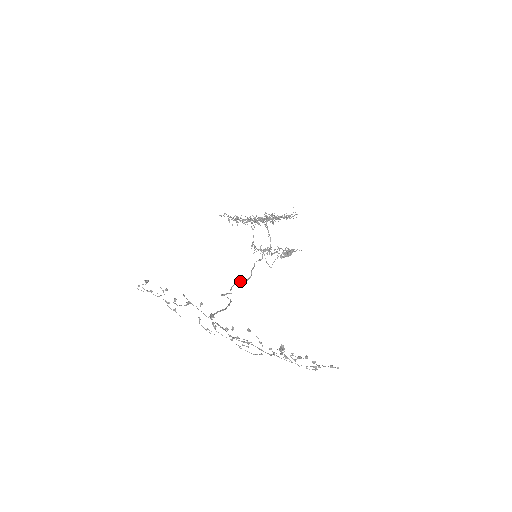
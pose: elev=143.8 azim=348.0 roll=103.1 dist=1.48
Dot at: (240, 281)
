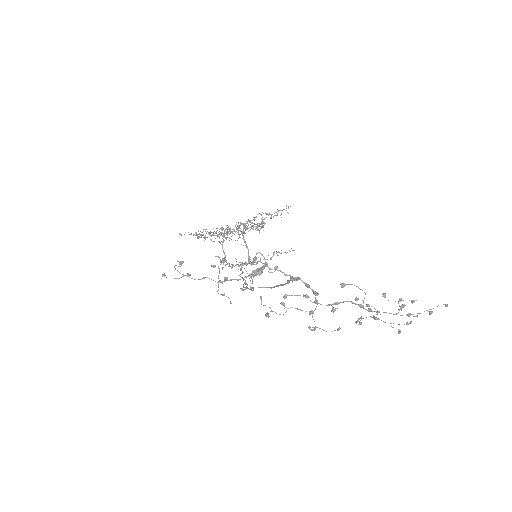
Dot at: occluded
